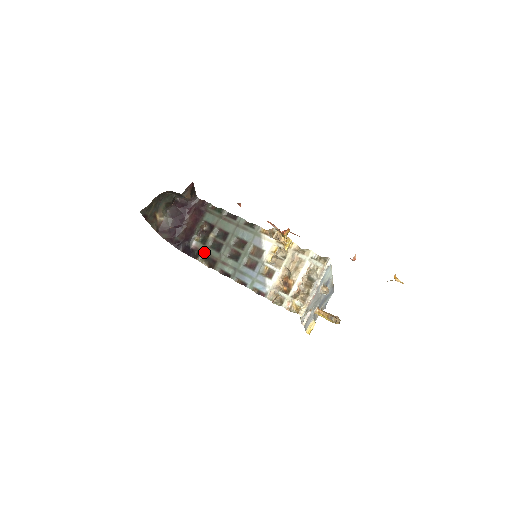
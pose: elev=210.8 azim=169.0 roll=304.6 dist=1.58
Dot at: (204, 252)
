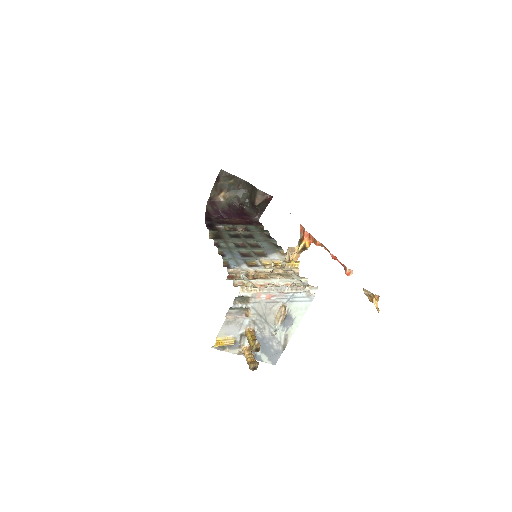
Dot at: (221, 232)
